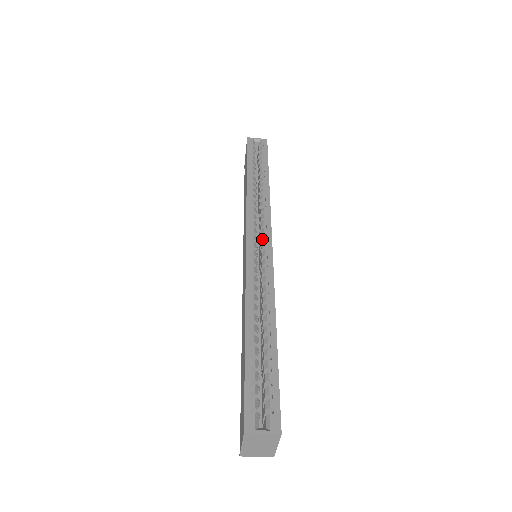
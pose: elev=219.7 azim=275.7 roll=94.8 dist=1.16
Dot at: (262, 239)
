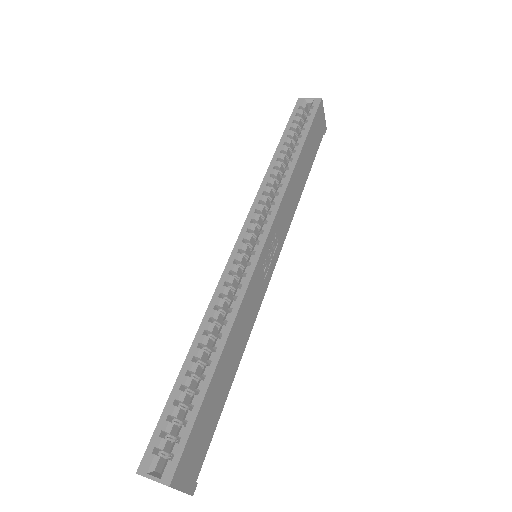
Dot at: (256, 239)
